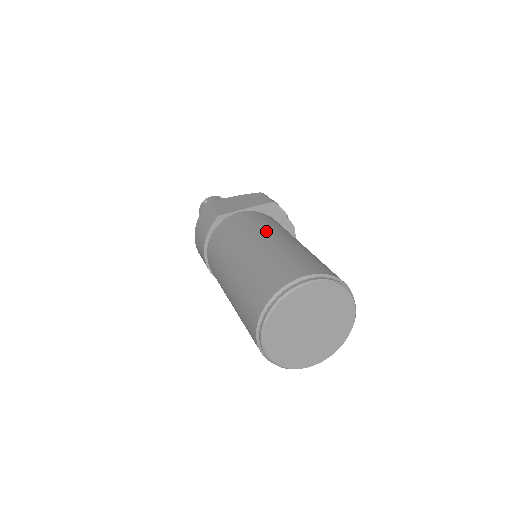
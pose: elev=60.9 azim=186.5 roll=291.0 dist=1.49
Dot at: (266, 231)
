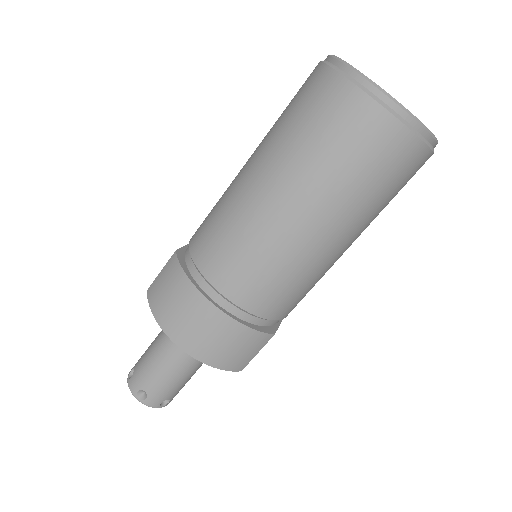
Dot at: occluded
